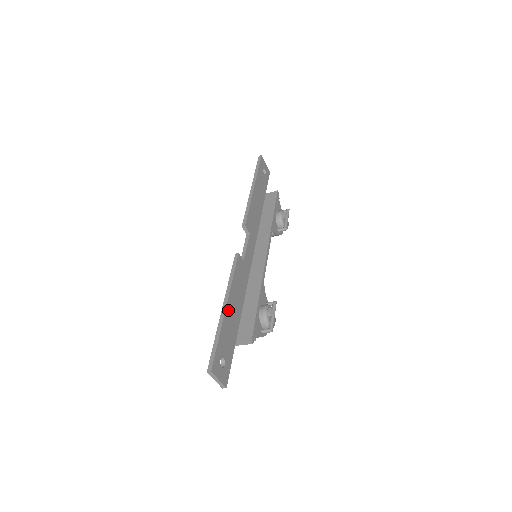
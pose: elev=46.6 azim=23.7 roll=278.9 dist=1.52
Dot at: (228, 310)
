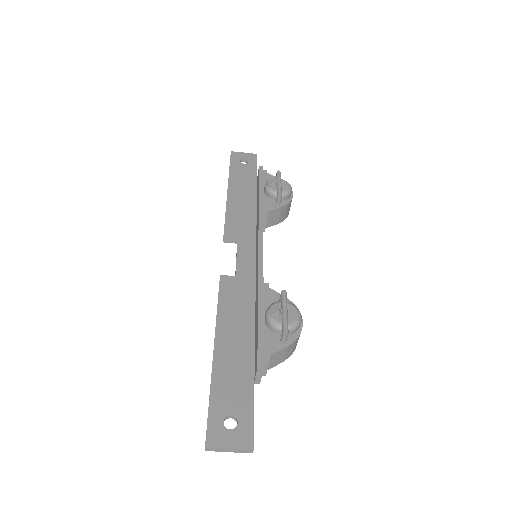
Dot at: (220, 351)
